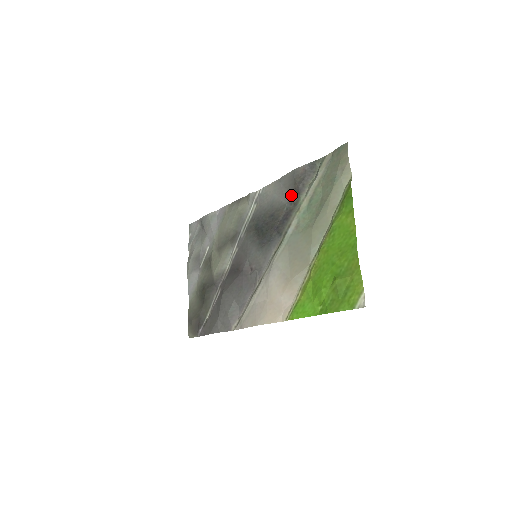
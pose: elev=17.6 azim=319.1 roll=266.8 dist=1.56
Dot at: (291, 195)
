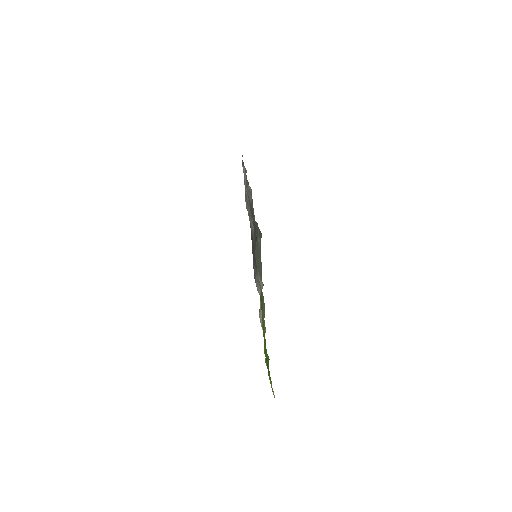
Dot at: occluded
